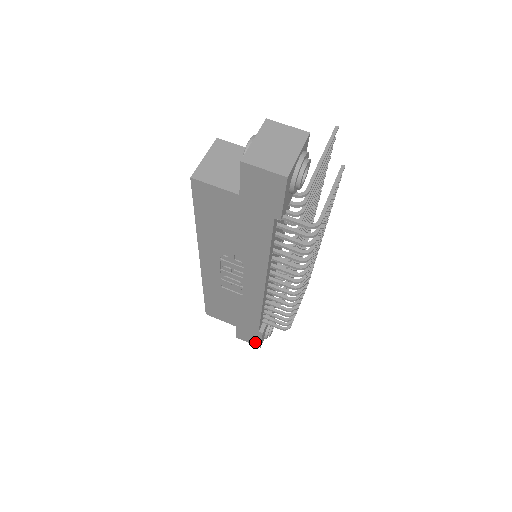
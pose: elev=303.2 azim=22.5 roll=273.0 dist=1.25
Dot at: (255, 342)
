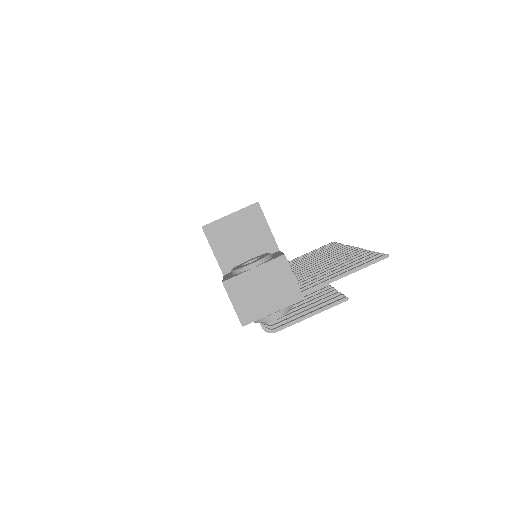
Dot at: occluded
